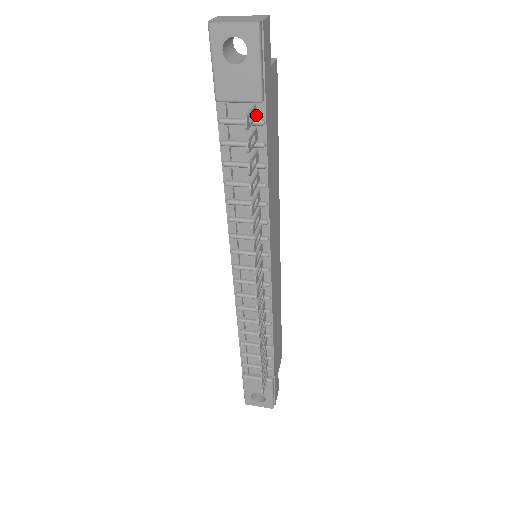
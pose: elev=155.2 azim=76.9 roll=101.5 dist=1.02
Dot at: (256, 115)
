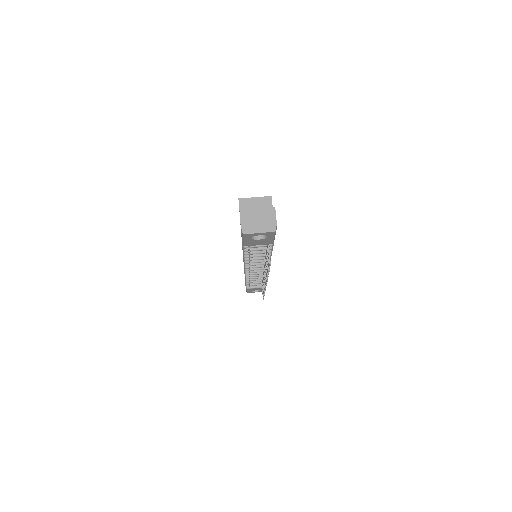
Dot at: occluded
